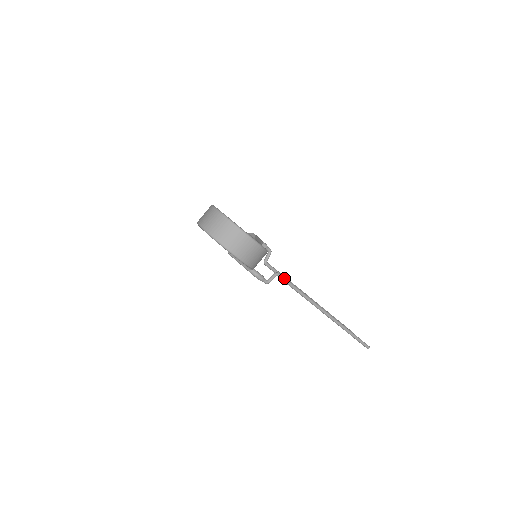
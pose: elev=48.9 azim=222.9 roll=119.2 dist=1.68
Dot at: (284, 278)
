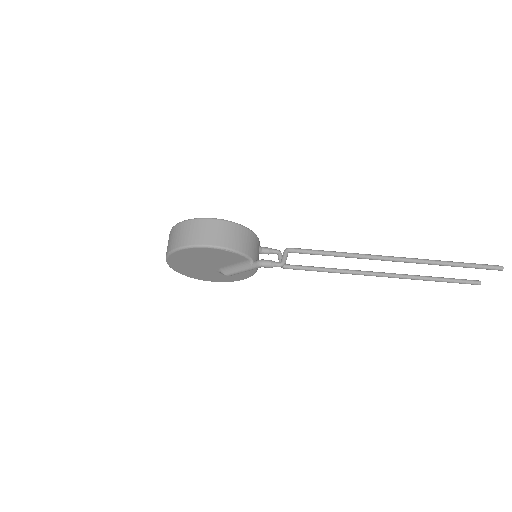
Dot at: (299, 249)
